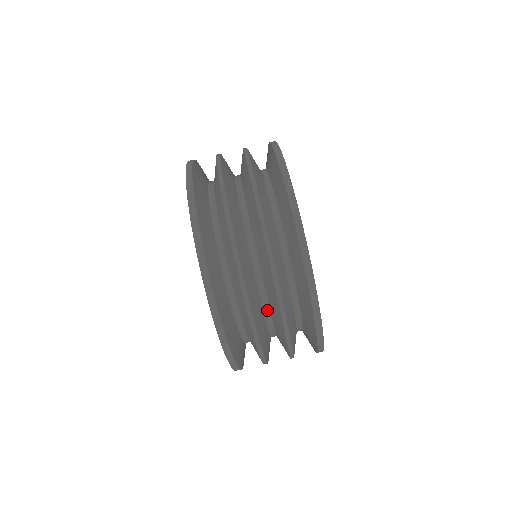
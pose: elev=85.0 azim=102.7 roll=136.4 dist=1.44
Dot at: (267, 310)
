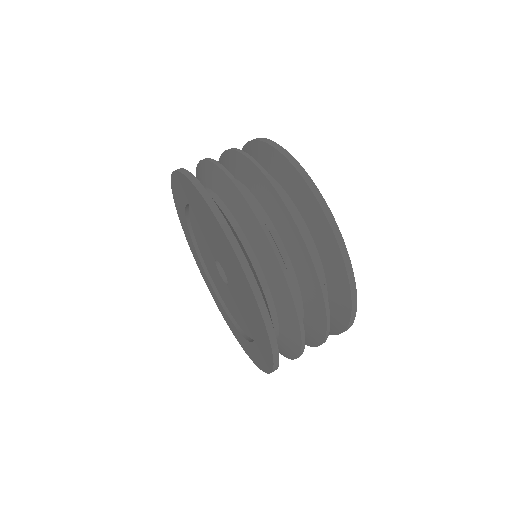
Dot at: (255, 201)
